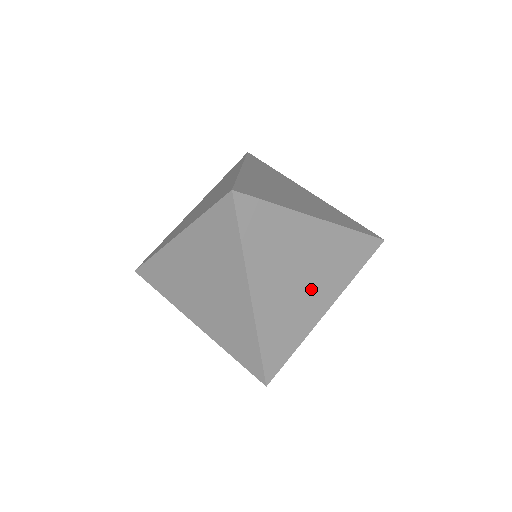
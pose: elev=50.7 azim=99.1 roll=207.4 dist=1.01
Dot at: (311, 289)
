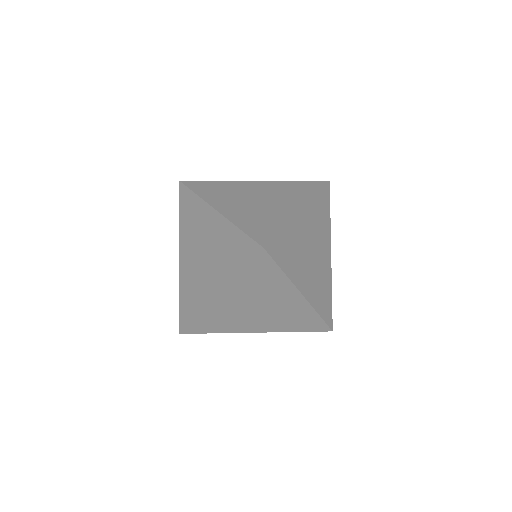
Dot at: (309, 268)
